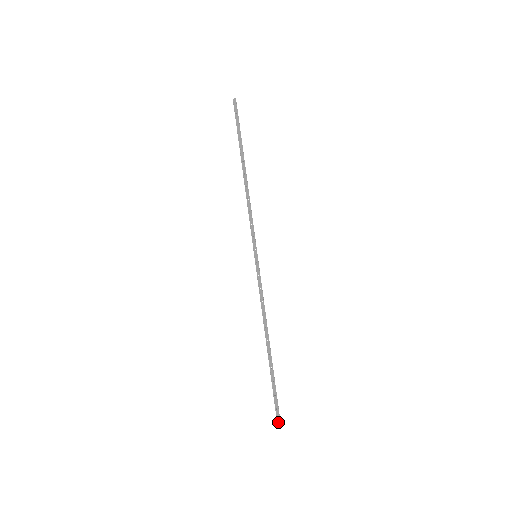
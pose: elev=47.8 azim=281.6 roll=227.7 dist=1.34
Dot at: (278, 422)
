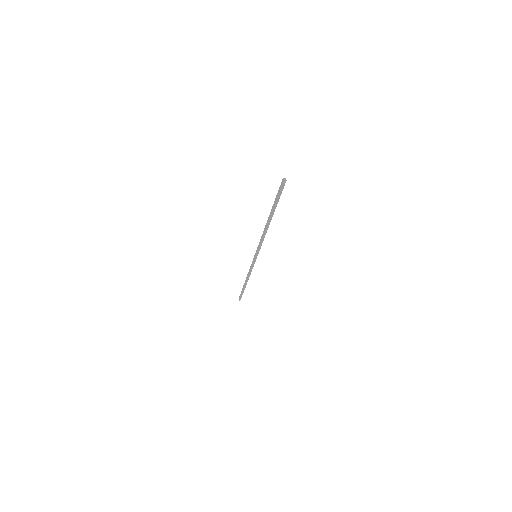
Dot at: (239, 299)
